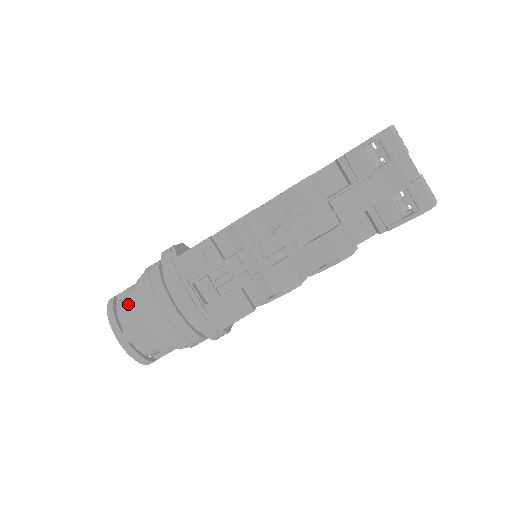
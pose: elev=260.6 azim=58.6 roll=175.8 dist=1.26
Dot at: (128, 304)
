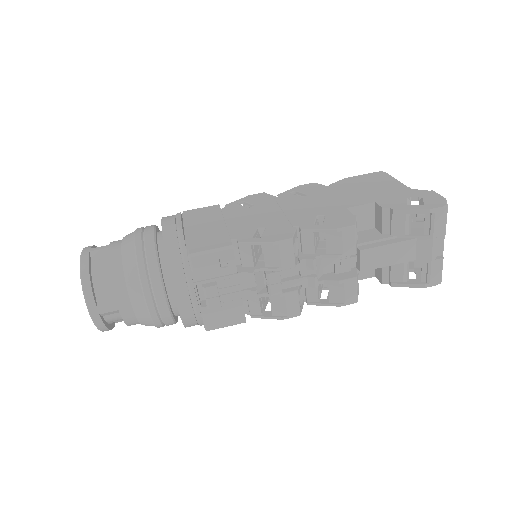
Dot at: (110, 276)
